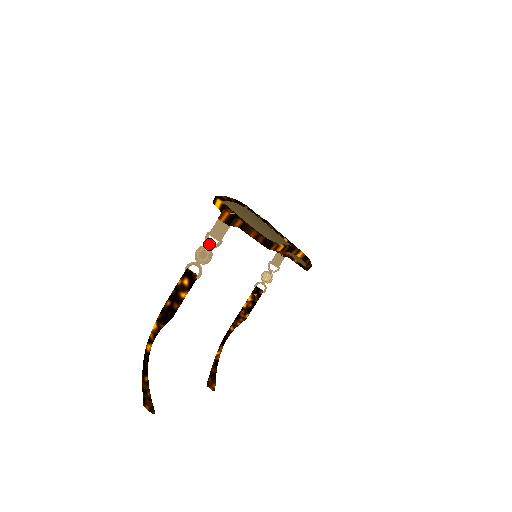
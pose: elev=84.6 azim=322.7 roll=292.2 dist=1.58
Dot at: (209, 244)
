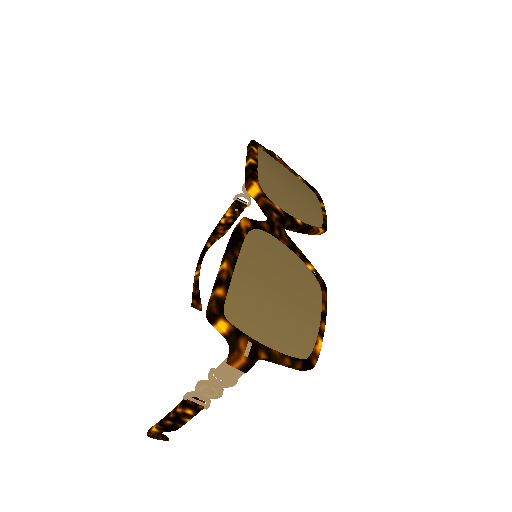
Dot at: (217, 385)
